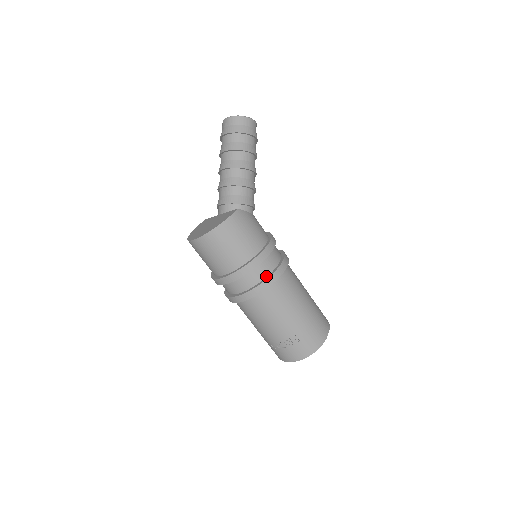
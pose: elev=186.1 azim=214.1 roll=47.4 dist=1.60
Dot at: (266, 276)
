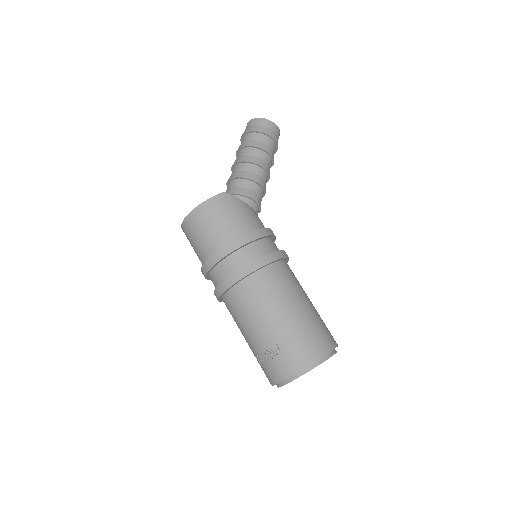
Dot at: (245, 265)
